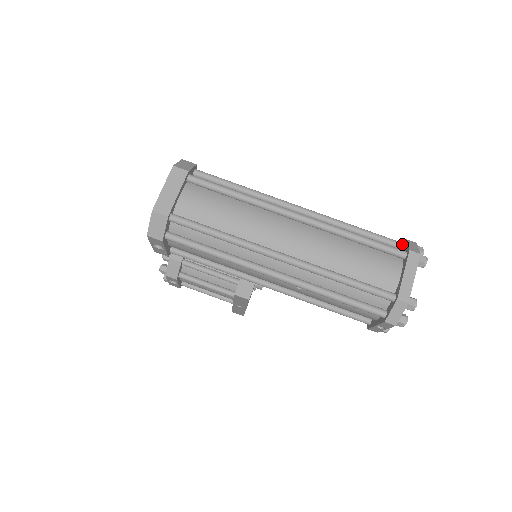
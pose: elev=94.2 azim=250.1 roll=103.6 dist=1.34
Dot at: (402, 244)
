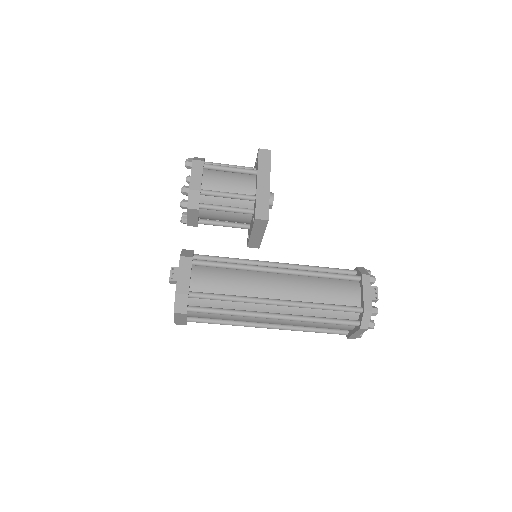
Dot at: (360, 312)
